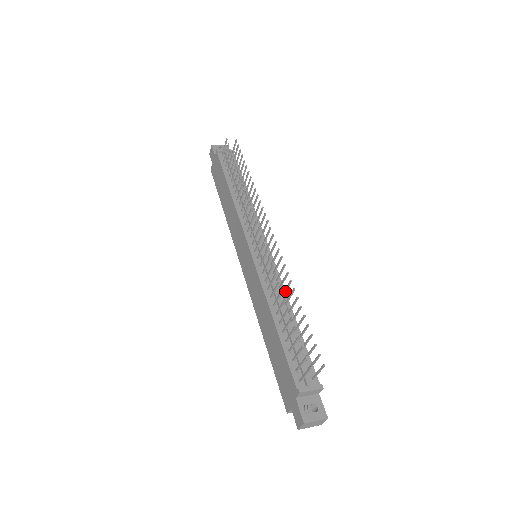
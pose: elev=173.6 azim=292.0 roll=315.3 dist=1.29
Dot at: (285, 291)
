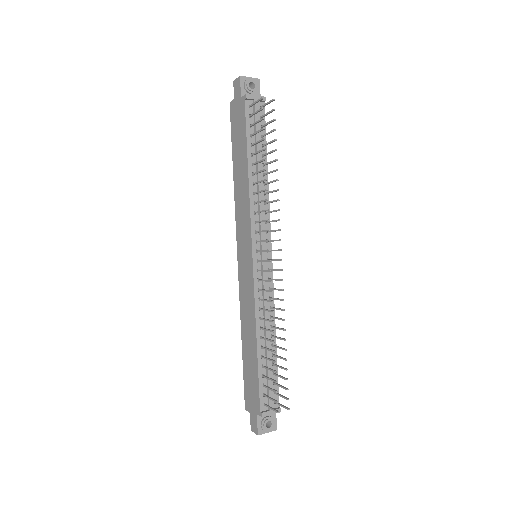
Dot at: (275, 318)
